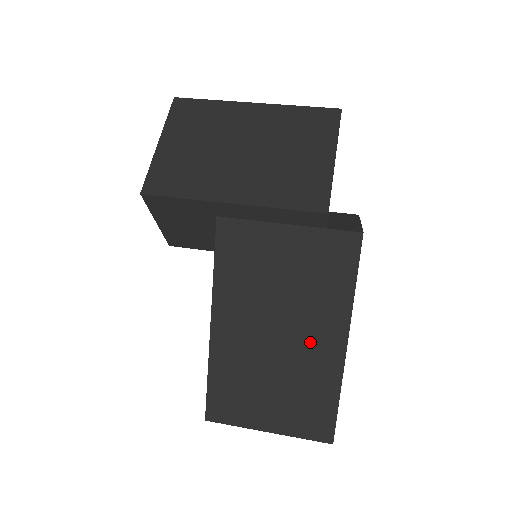
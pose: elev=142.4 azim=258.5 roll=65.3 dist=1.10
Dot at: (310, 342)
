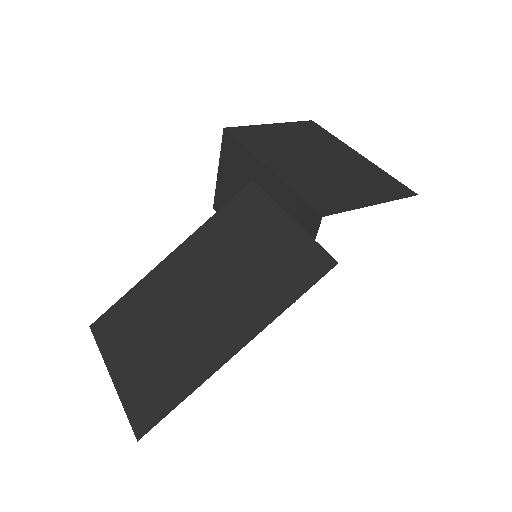
Dot at: (215, 324)
